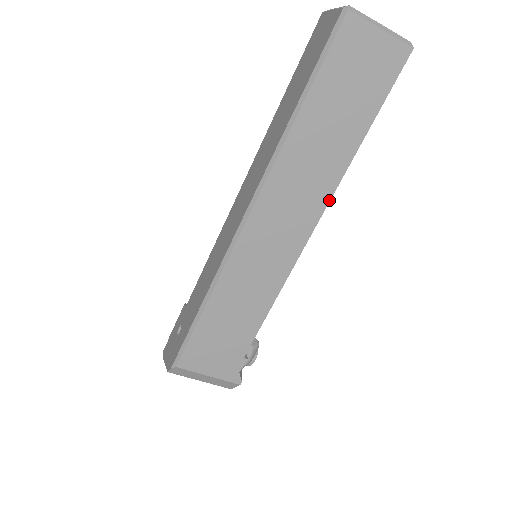
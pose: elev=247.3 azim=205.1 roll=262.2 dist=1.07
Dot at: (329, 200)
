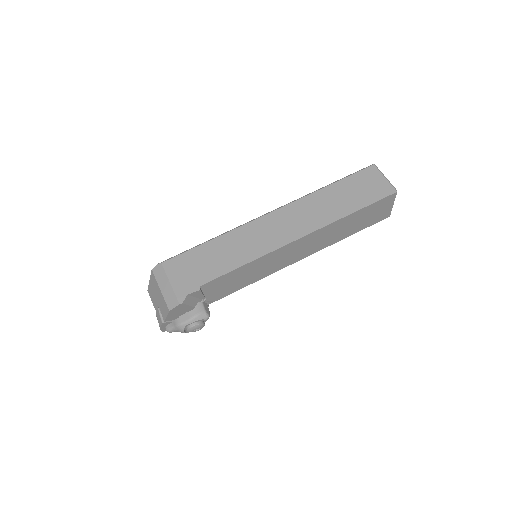
Dot at: (317, 230)
